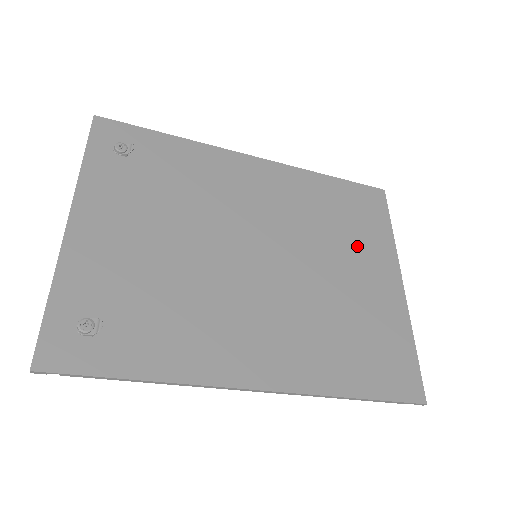
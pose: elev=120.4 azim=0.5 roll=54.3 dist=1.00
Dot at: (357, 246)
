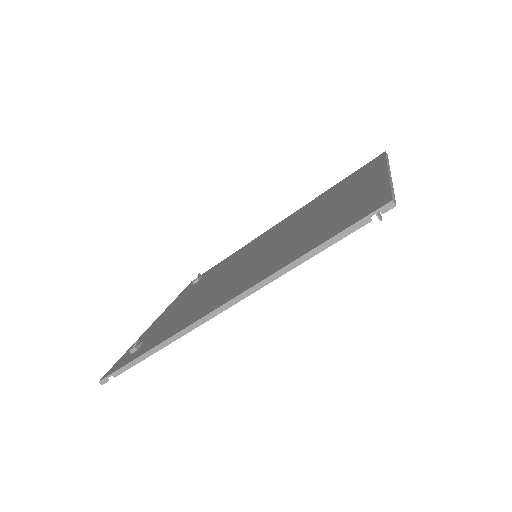
Dot at: (345, 191)
